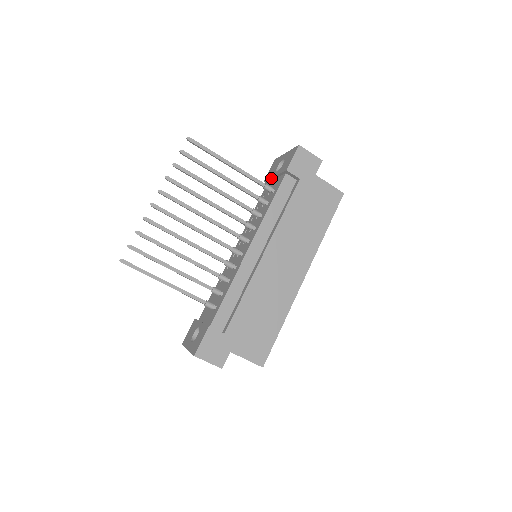
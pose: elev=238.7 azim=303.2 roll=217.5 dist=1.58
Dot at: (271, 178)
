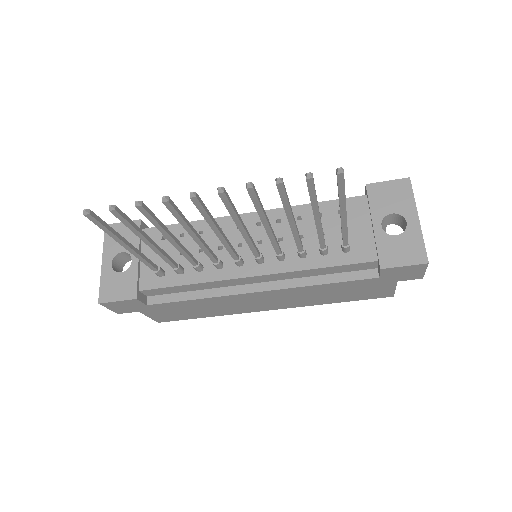
Dot at: (371, 212)
